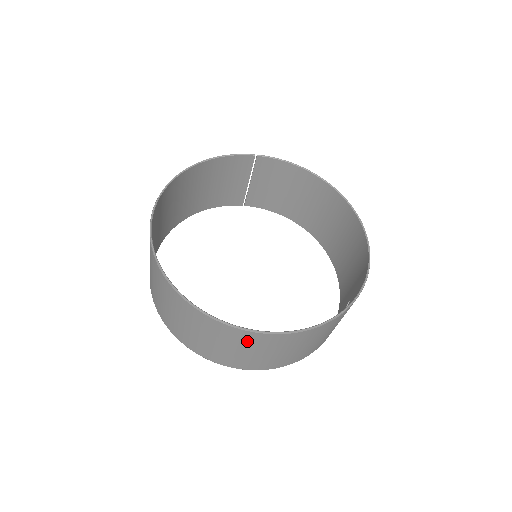
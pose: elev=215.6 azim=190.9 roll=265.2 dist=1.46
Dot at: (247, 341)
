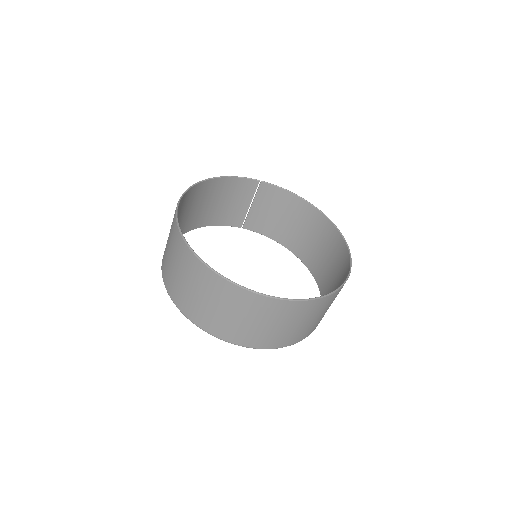
Dot at: (252, 306)
